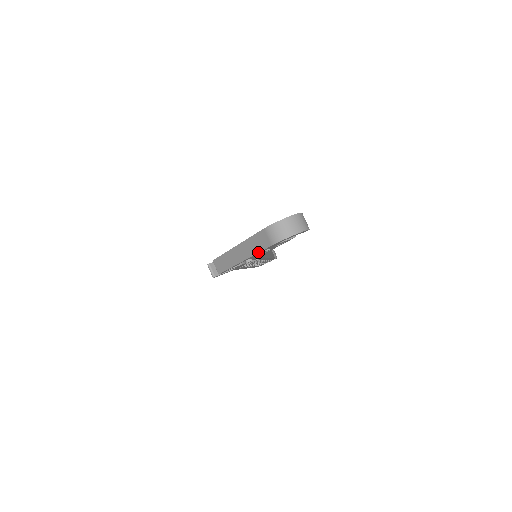
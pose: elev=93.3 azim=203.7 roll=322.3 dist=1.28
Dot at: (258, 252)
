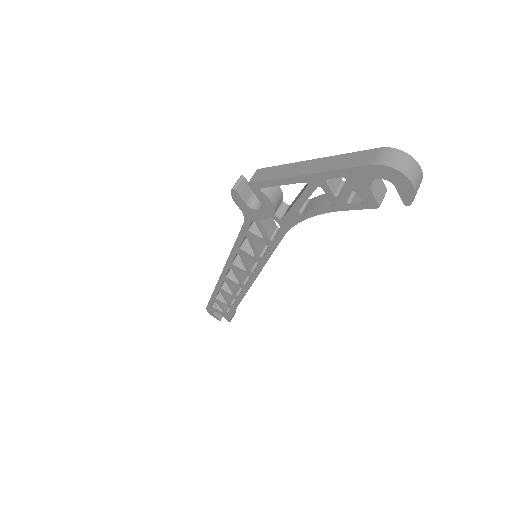
Dot at: (341, 168)
